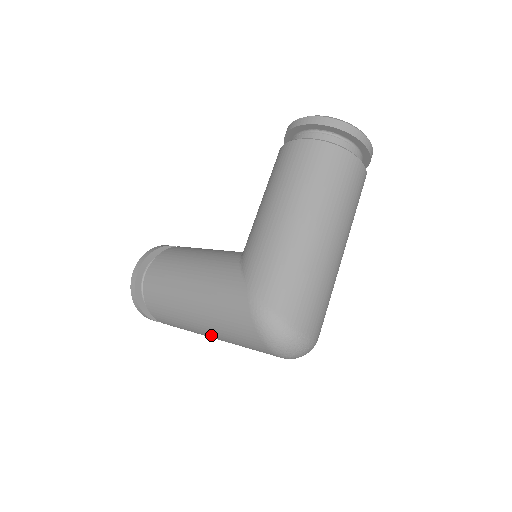
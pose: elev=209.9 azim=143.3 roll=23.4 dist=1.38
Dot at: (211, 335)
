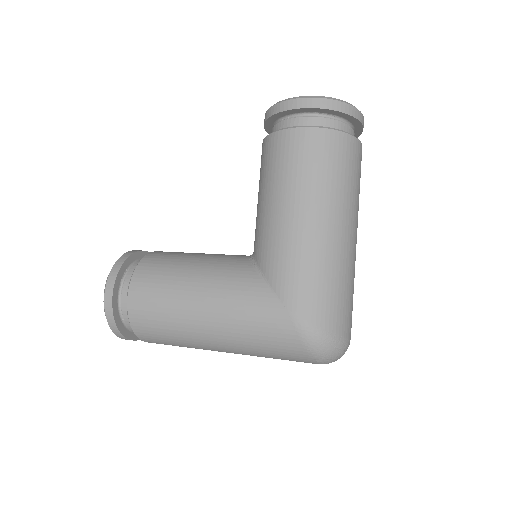
Dot at: occluded
